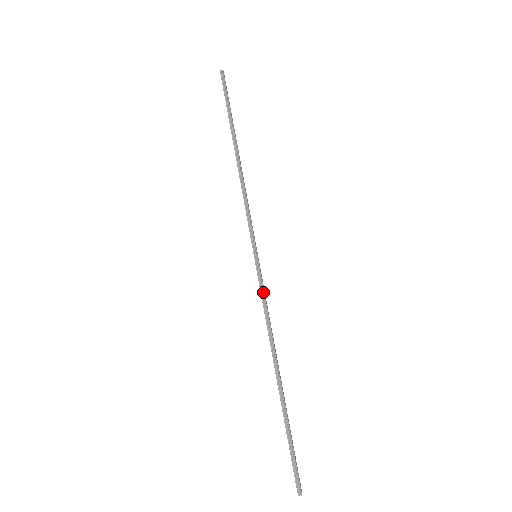
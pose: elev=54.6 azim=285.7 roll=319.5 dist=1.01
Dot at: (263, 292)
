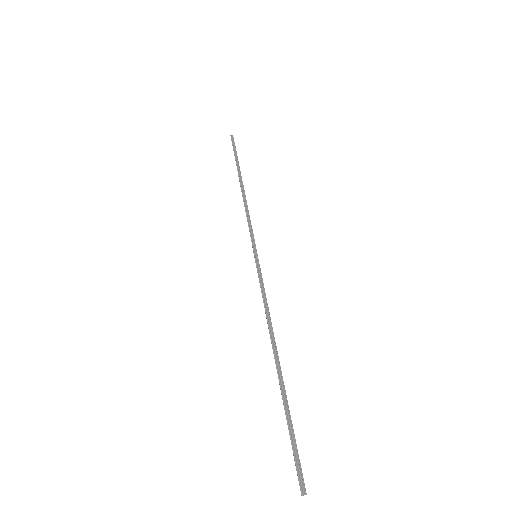
Dot at: (262, 283)
